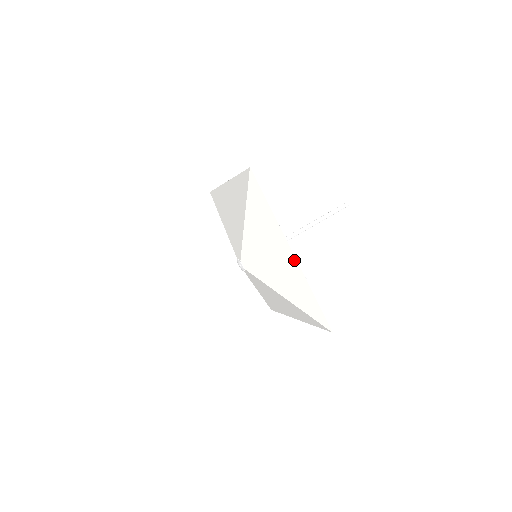
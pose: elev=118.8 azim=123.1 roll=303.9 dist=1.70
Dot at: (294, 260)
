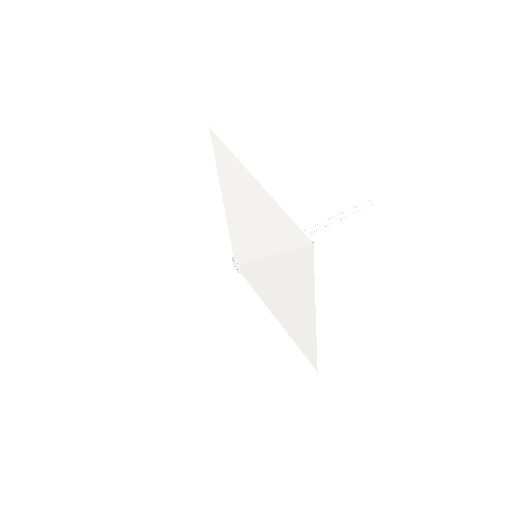
Dot at: (256, 184)
